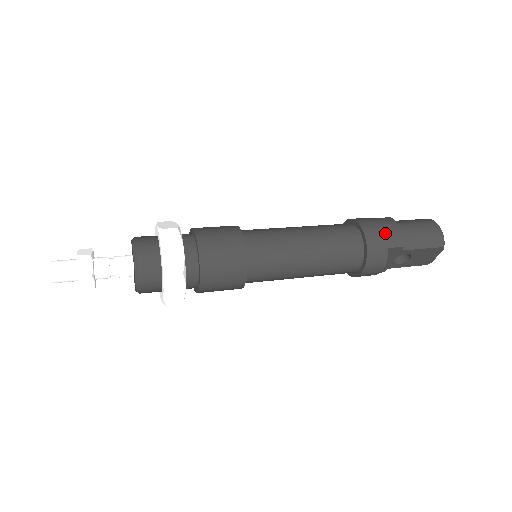
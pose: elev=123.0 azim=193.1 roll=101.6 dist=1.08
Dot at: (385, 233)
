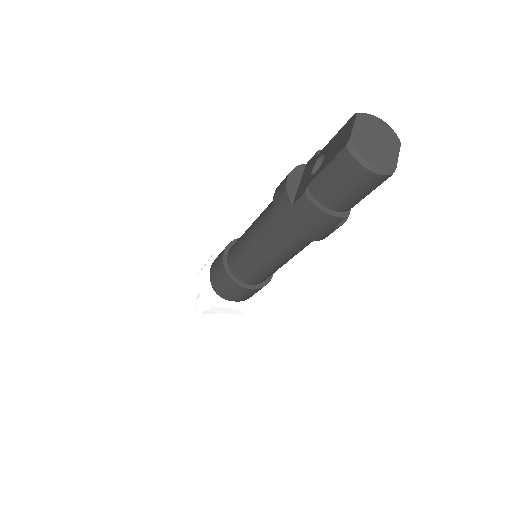
Dot at: (316, 227)
